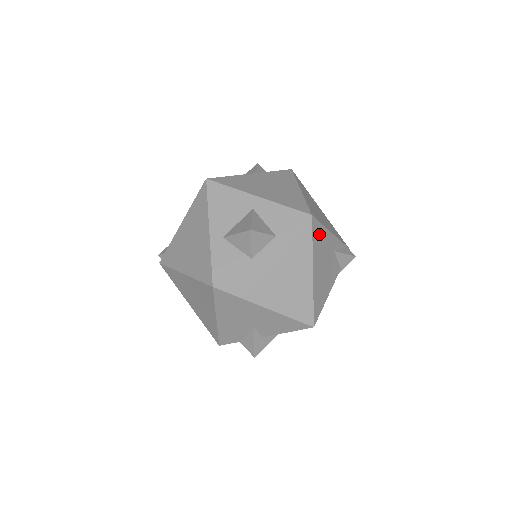
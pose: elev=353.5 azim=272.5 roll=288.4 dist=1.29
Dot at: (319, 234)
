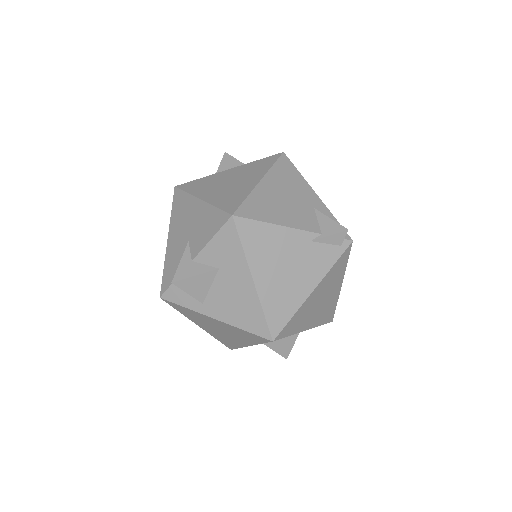
Dot at: (289, 172)
